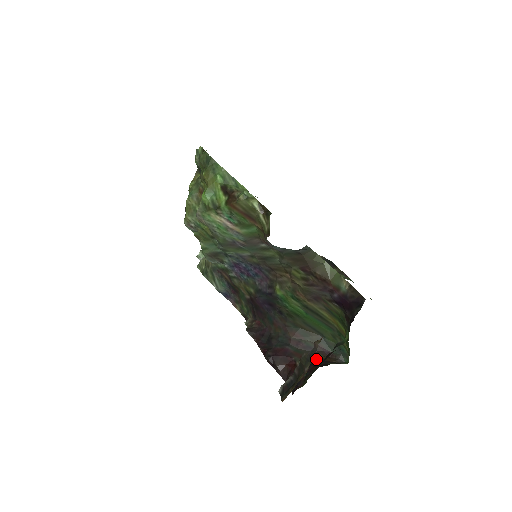
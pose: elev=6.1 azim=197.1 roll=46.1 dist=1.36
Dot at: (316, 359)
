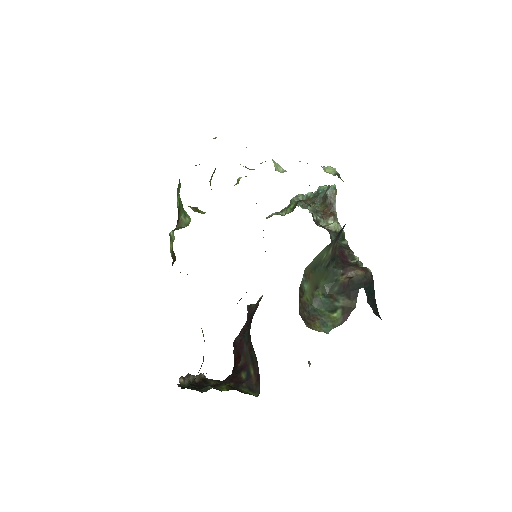
Dot at: (248, 372)
